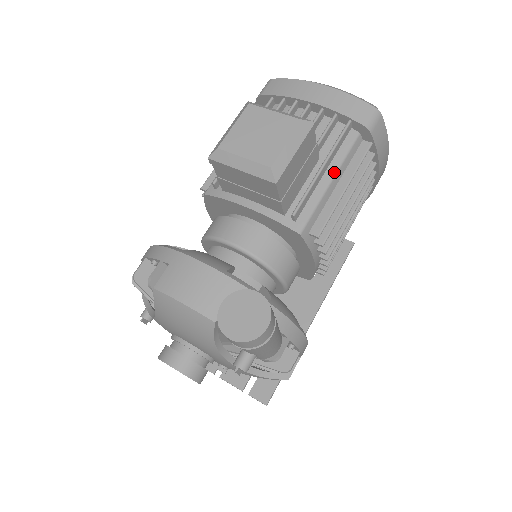
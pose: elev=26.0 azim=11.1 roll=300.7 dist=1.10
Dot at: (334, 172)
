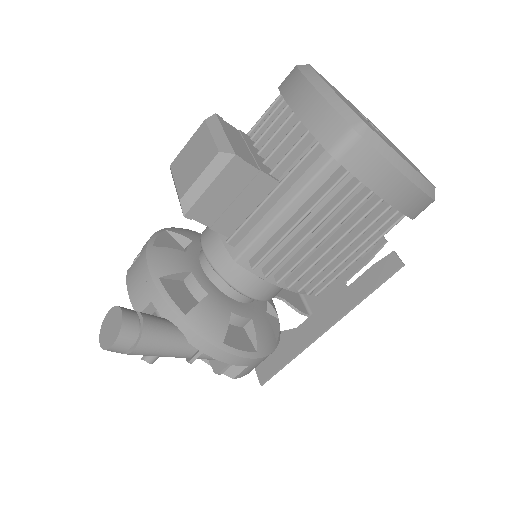
Dot at: (287, 202)
